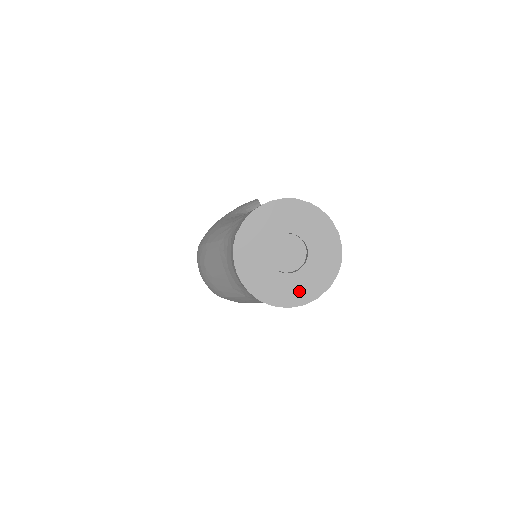
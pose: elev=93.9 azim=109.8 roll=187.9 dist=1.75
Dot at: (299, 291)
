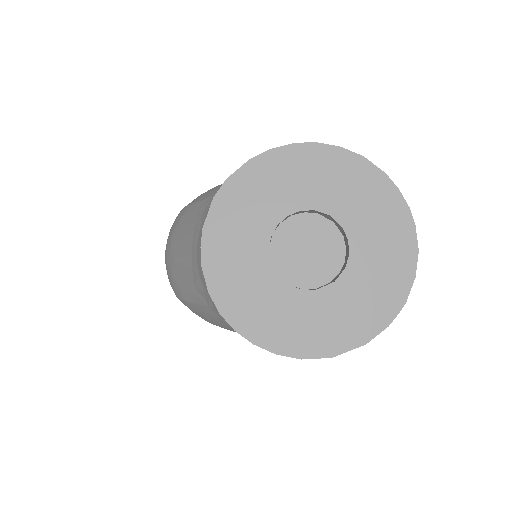
Dot at: (303, 329)
